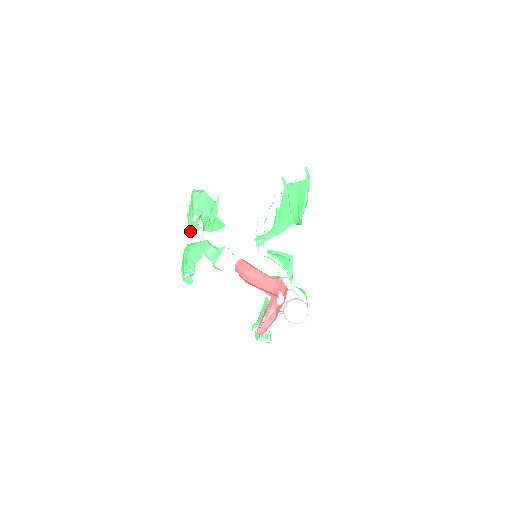
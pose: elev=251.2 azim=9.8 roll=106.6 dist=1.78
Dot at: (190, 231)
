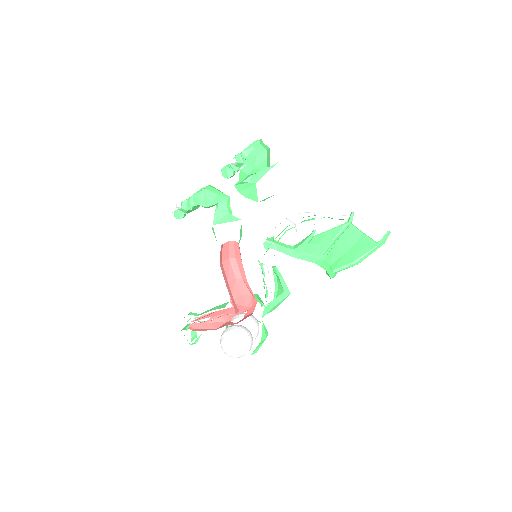
Dot at: (221, 171)
